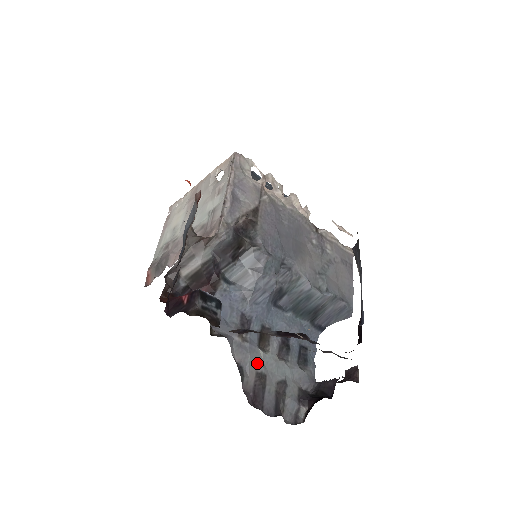
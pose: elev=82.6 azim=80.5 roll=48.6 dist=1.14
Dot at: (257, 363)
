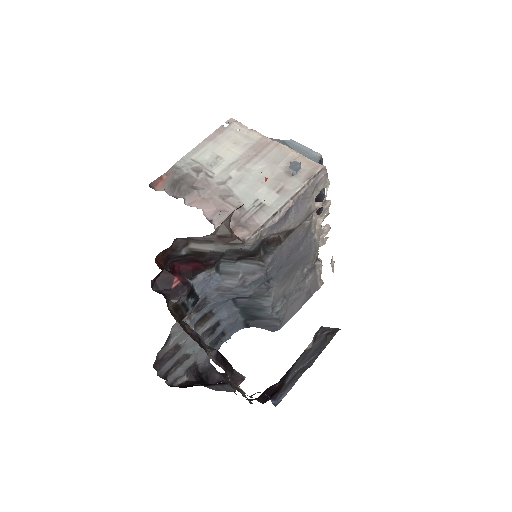
Dot at: (183, 337)
